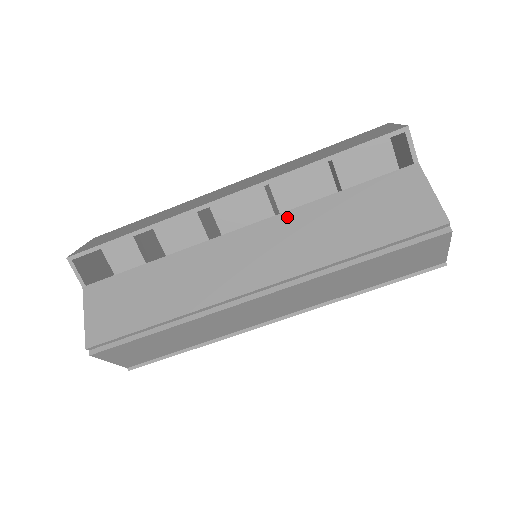
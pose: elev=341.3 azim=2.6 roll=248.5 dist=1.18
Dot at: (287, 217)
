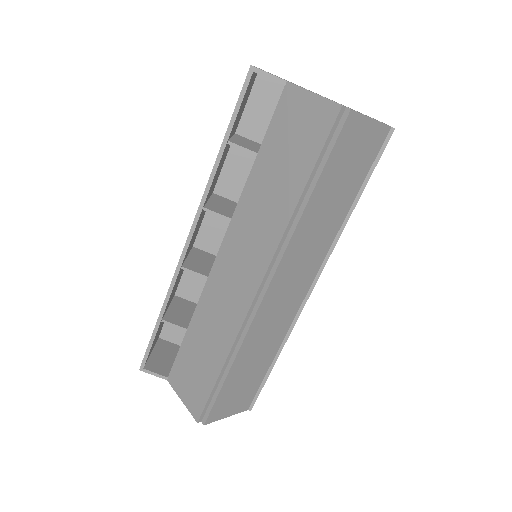
Dot at: (238, 214)
